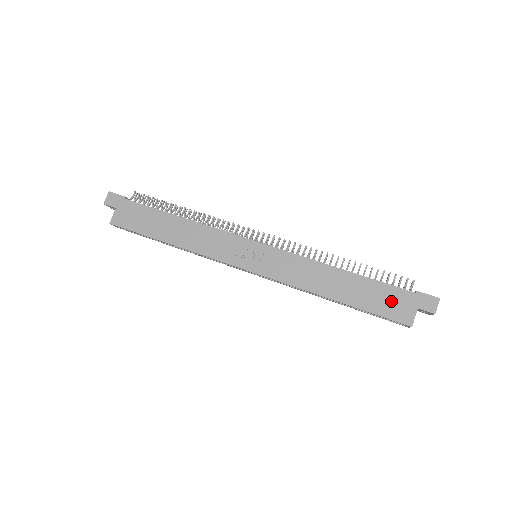
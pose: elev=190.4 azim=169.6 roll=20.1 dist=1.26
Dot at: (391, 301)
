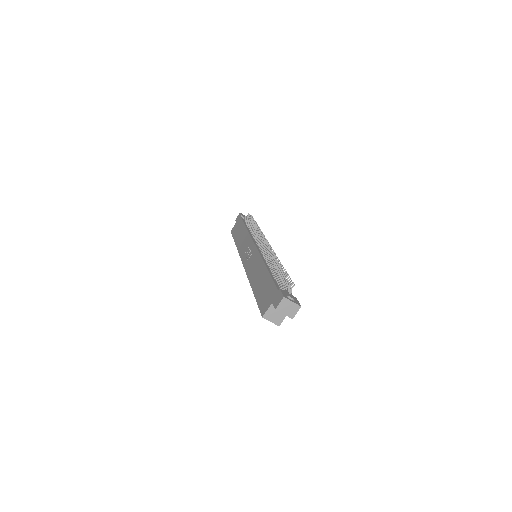
Dot at: (267, 294)
